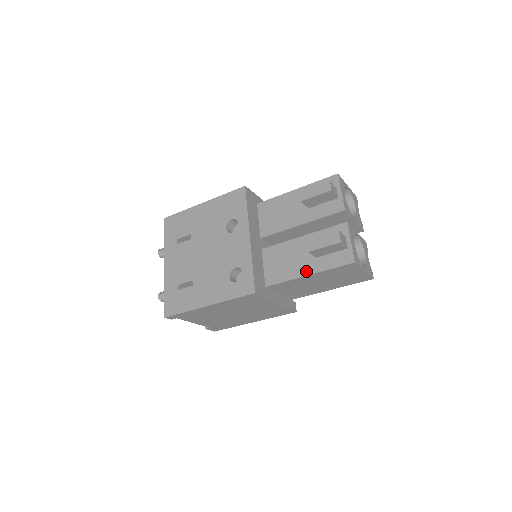
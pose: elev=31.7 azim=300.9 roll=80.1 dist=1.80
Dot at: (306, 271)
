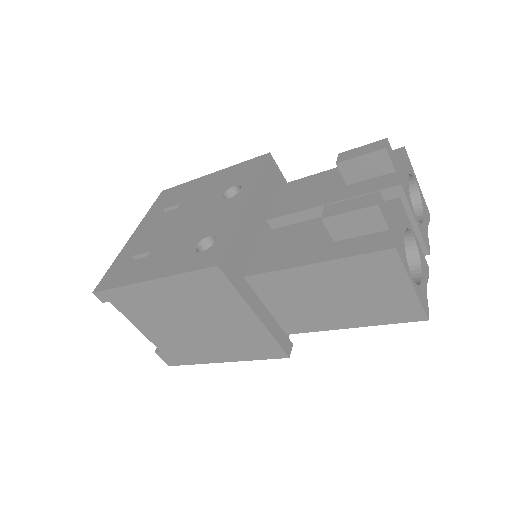
Dot at: (311, 258)
